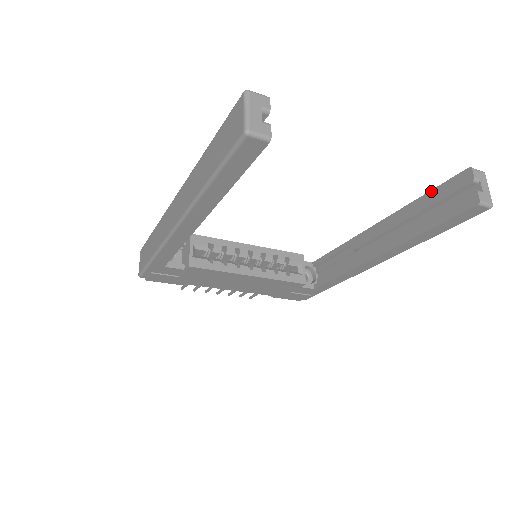
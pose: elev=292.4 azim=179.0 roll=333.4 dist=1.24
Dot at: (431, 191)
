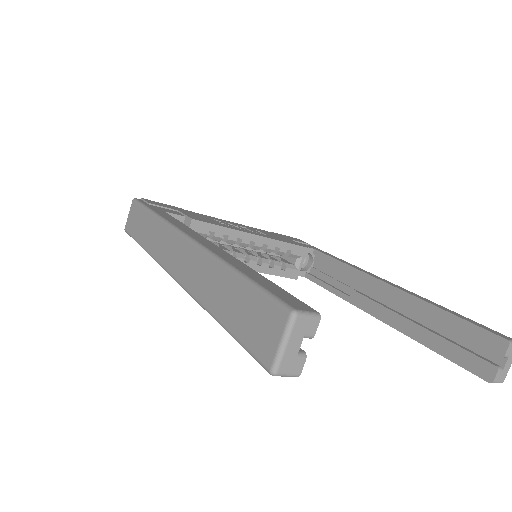
Dot at: (459, 318)
